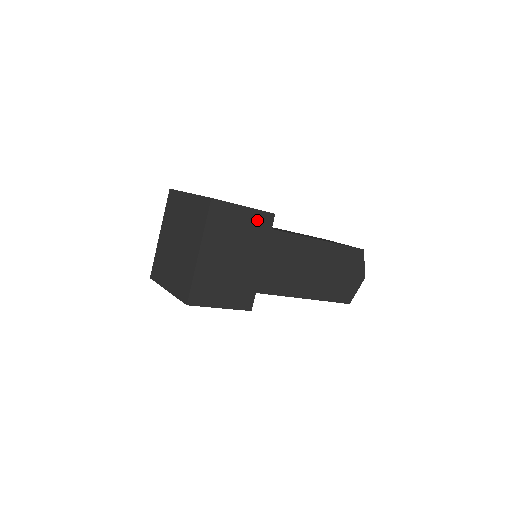
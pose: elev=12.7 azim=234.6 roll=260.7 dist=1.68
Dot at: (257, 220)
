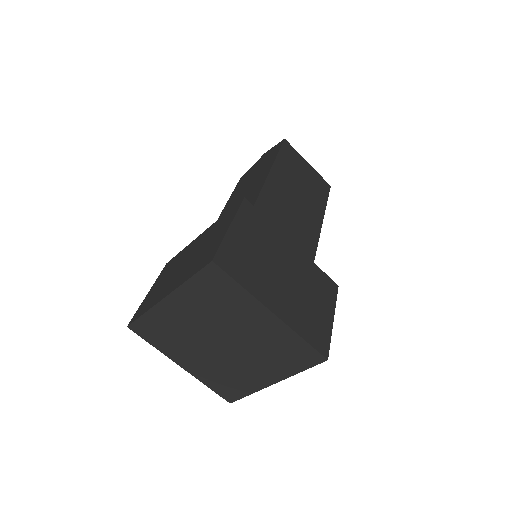
Dot at: occluded
